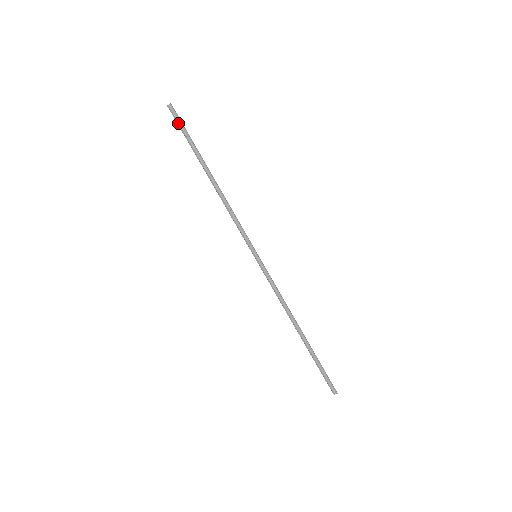
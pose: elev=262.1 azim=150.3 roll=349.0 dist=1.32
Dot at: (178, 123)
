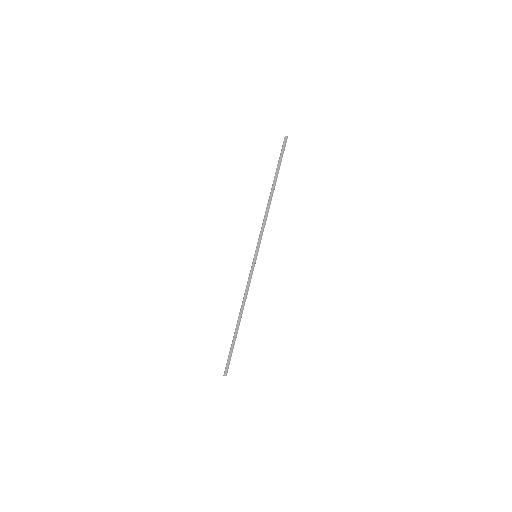
Dot at: (282, 149)
